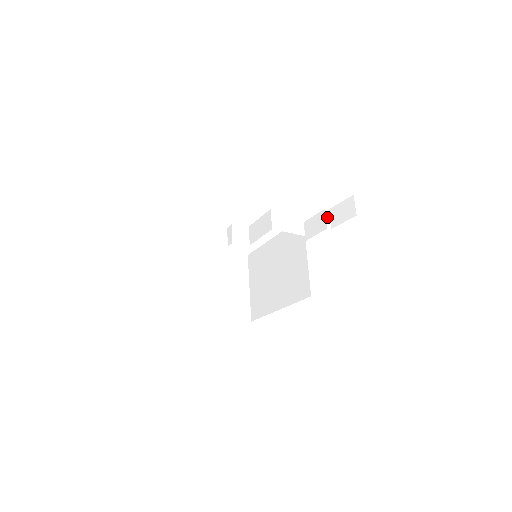
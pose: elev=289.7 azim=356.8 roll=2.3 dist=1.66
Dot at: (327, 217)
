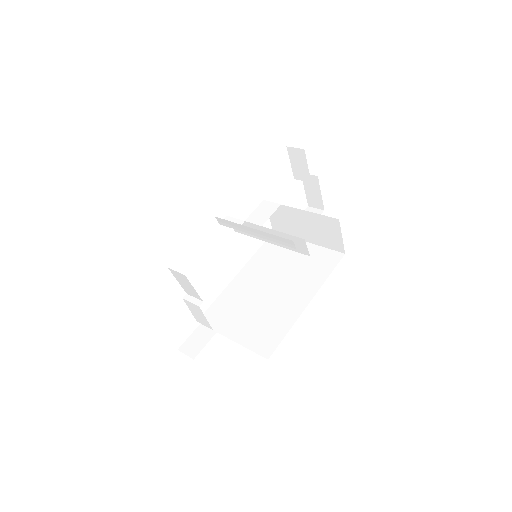
Dot at: occluded
